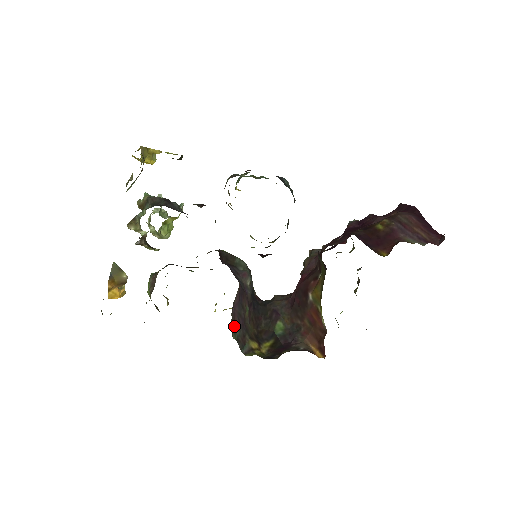
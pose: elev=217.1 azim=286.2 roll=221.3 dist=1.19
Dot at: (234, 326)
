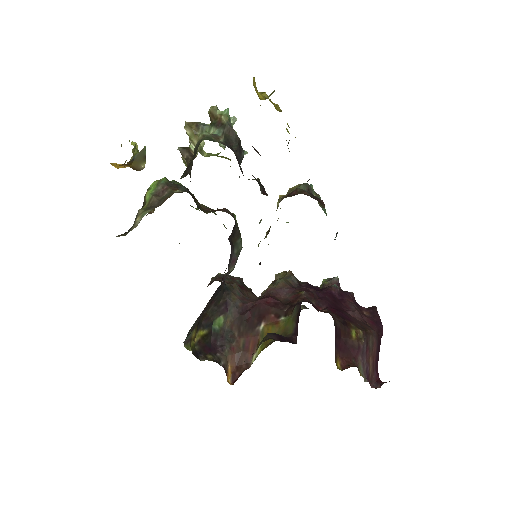
Dot at: (197, 319)
